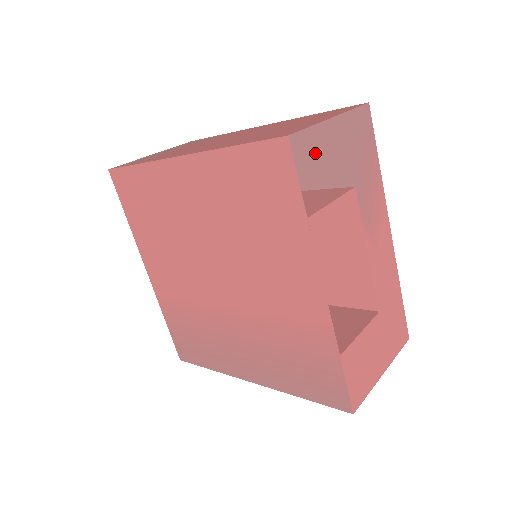
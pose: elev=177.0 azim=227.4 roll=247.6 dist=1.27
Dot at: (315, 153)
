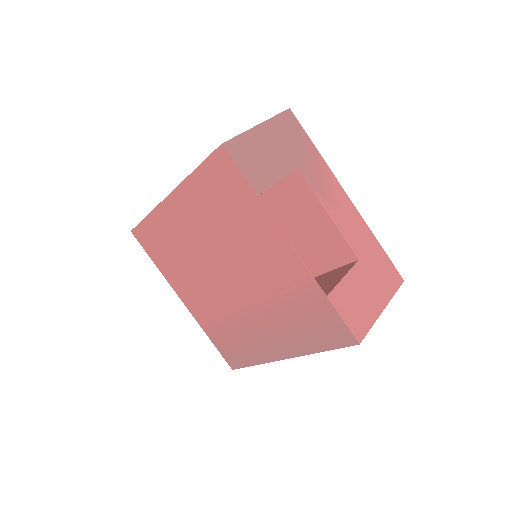
Dot at: (250, 151)
